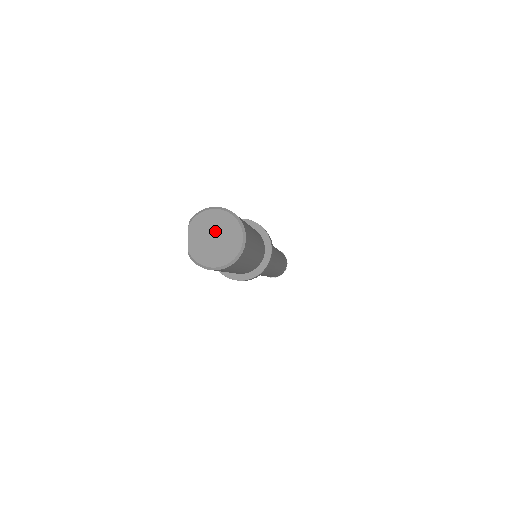
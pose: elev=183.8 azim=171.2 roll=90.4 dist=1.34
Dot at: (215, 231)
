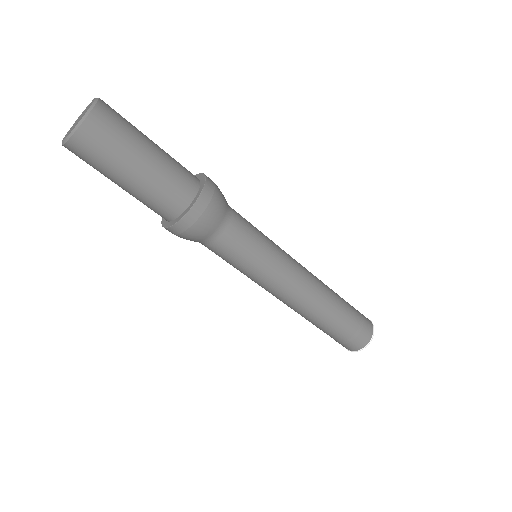
Dot at: (82, 115)
